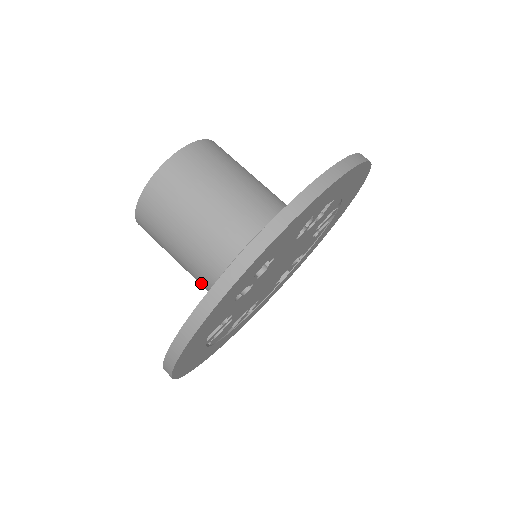
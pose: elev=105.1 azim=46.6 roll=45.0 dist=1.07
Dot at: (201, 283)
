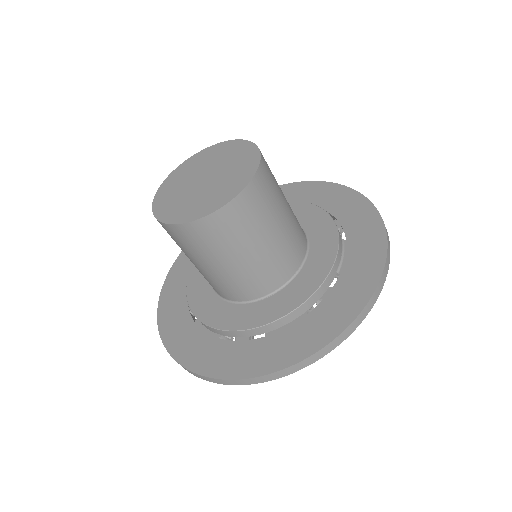
Dot at: occluded
